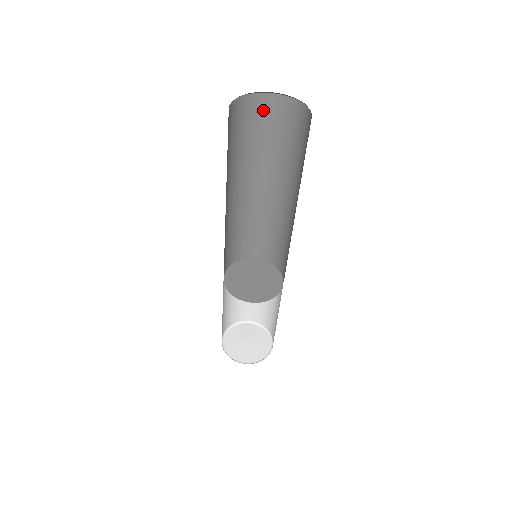
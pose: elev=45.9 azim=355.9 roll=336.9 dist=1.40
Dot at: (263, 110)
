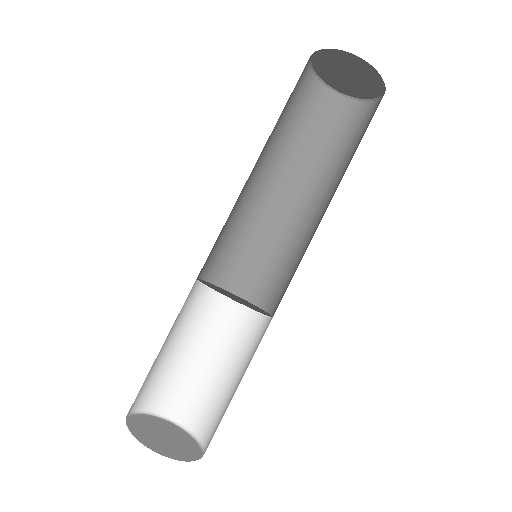
Dot at: (356, 118)
